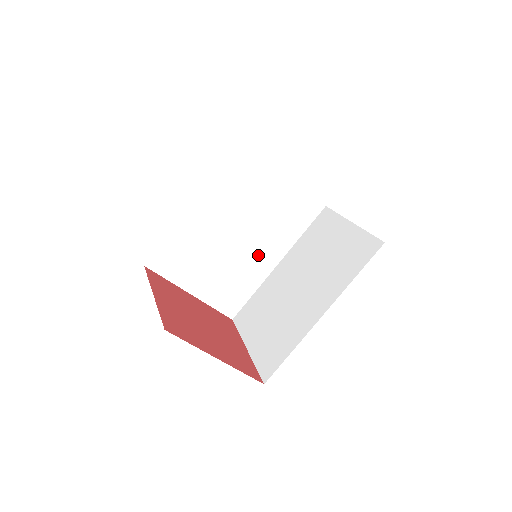
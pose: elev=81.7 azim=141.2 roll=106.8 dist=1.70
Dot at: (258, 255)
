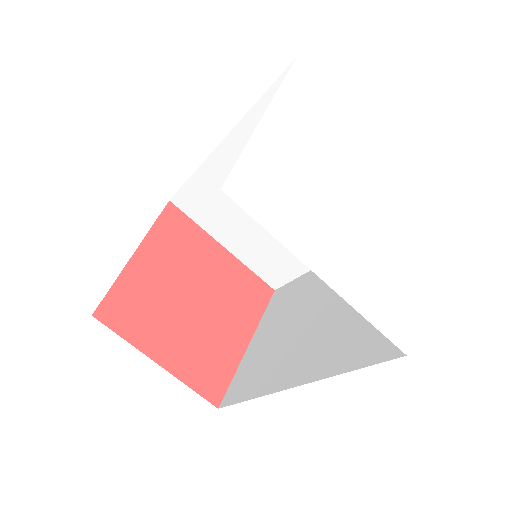
Dot at: occluded
